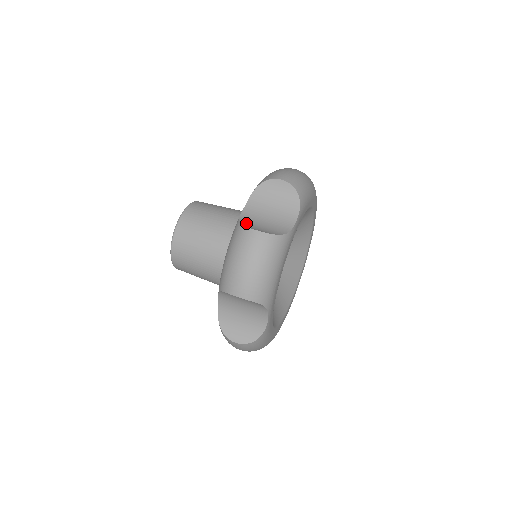
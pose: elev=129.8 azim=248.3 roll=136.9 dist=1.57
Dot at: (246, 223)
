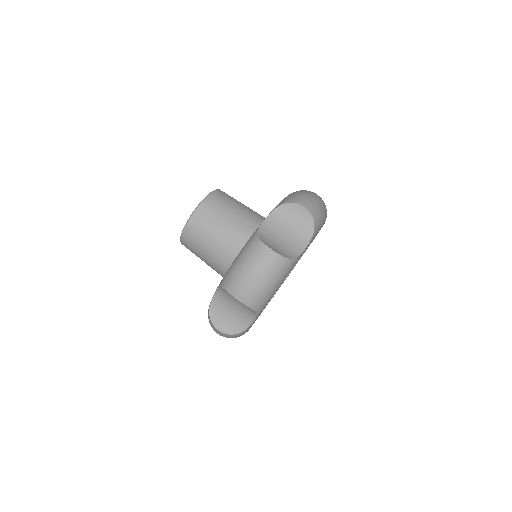
Dot at: (214, 313)
